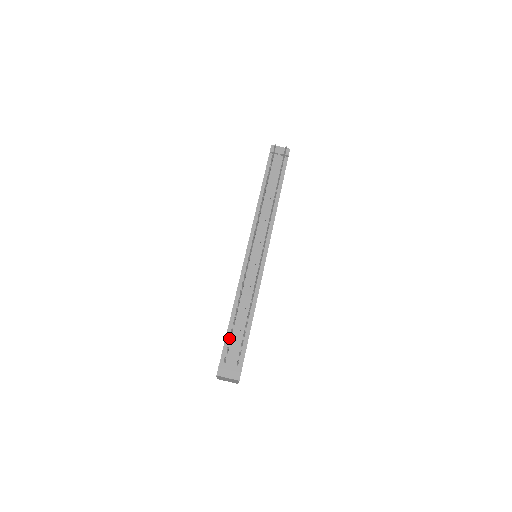
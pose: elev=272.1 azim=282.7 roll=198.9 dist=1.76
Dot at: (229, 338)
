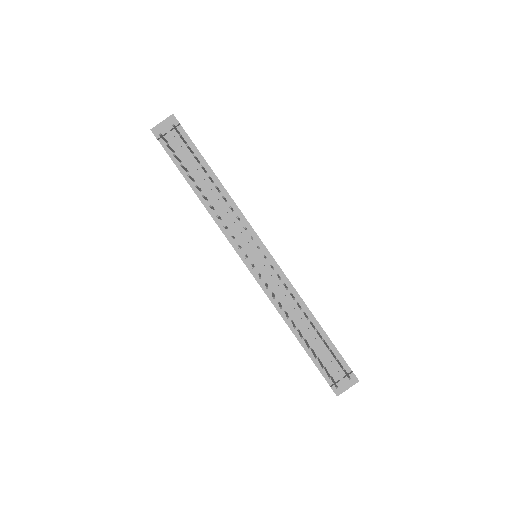
Dot at: occluded
